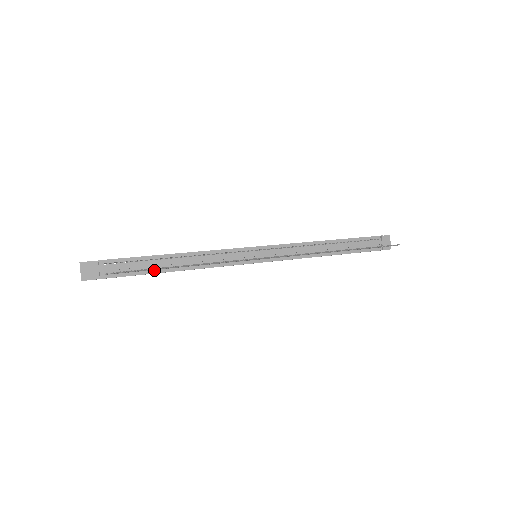
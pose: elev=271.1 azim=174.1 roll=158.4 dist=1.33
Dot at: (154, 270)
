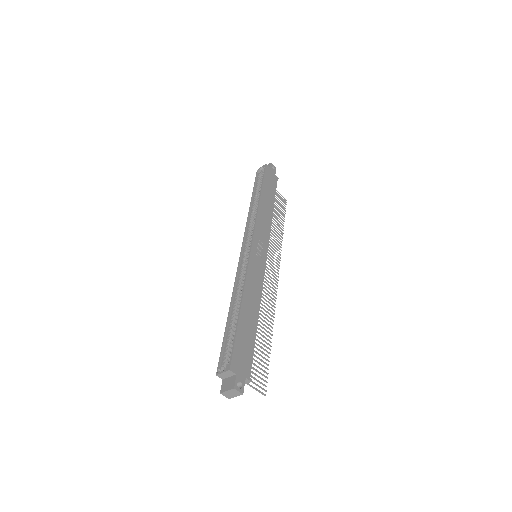
Dot at: occluded
